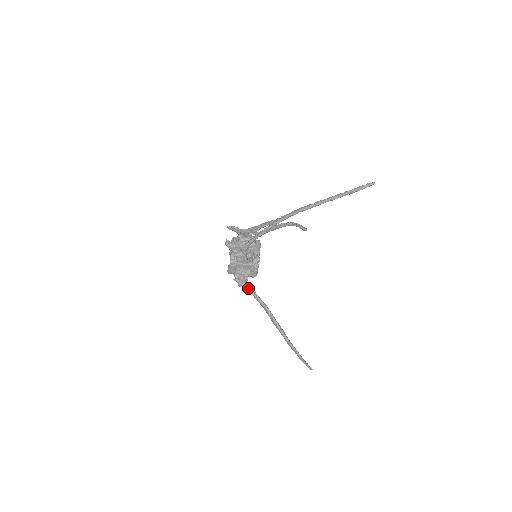
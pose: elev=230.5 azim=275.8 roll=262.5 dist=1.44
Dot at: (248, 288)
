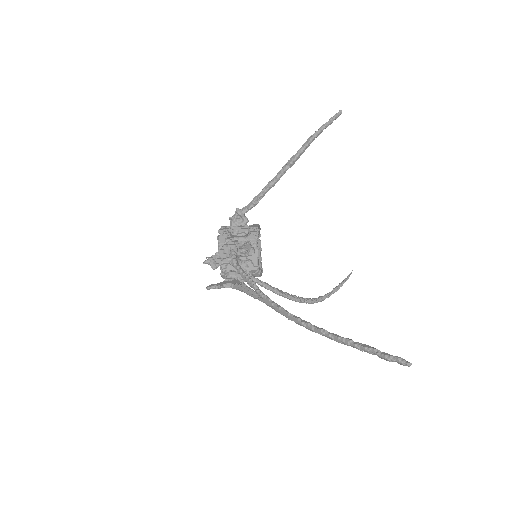
Dot at: (255, 282)
